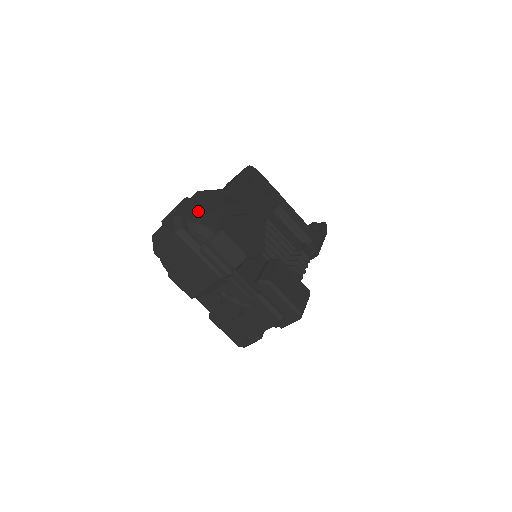
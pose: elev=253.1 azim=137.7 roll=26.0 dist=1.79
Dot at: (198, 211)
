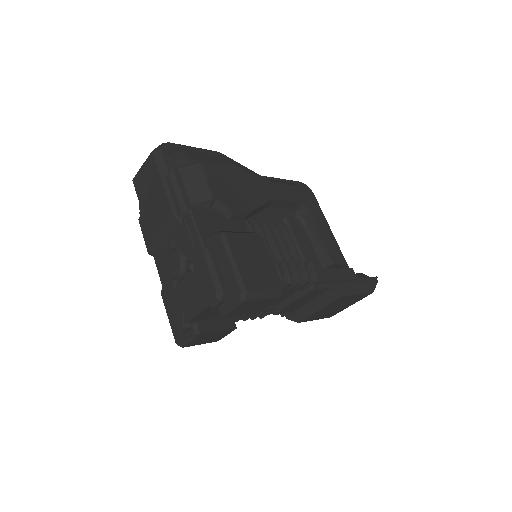
Dot at: occluded
